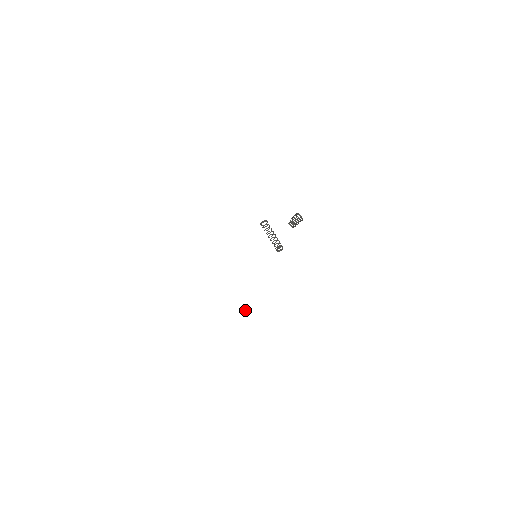
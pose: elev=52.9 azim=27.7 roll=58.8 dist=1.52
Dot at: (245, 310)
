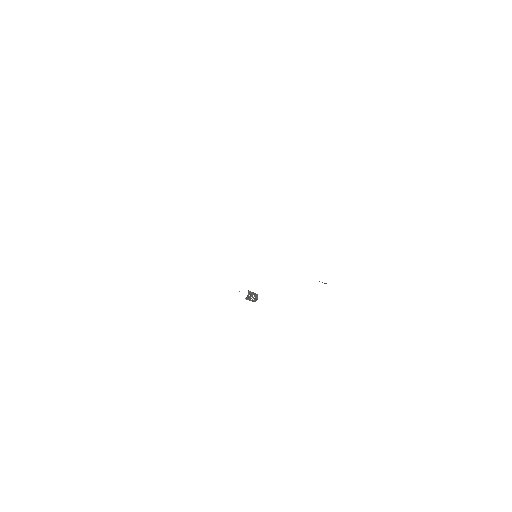
Dot at: (147, 331)
